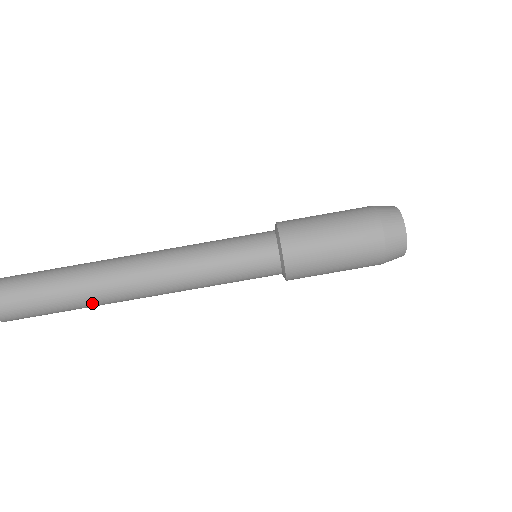
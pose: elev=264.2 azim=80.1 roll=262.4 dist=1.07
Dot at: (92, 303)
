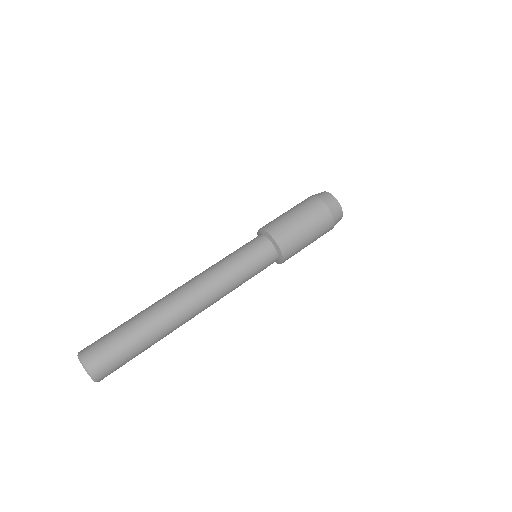
Dot at: (163, 336)
